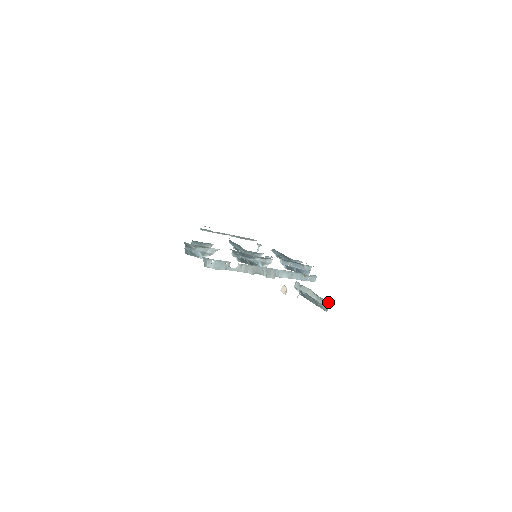
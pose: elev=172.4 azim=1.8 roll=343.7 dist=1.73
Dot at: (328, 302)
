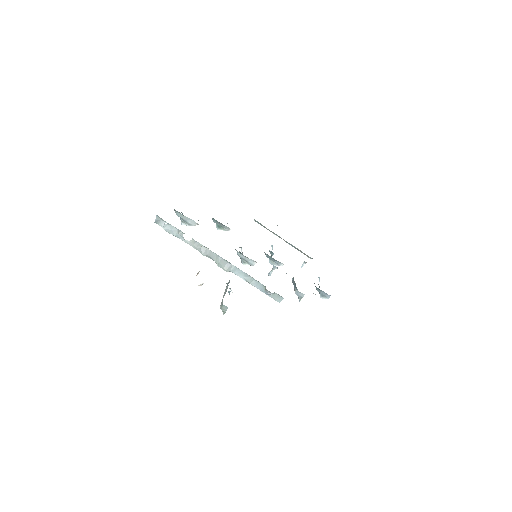
Dot at: (224, 306)
